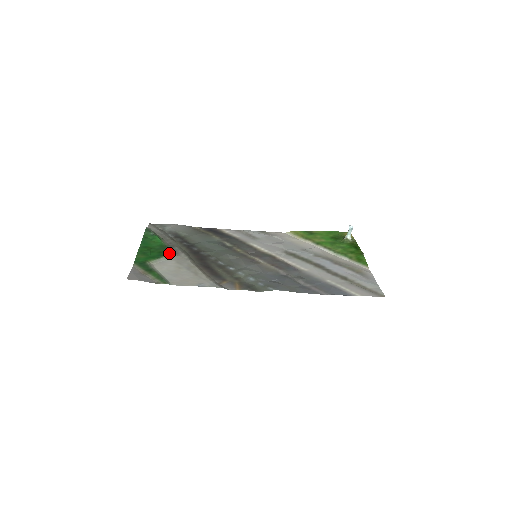
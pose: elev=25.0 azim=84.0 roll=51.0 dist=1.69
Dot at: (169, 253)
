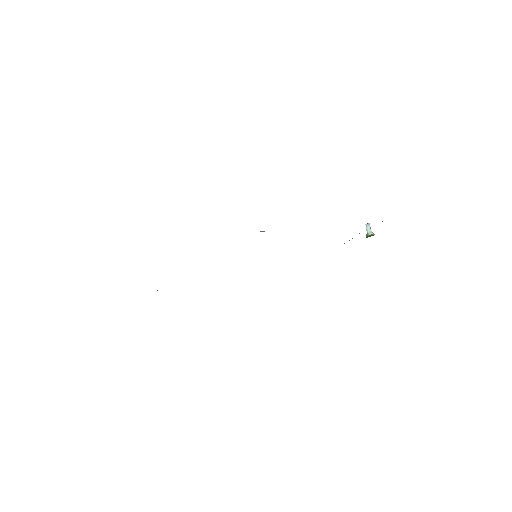
Dot at: occluded
